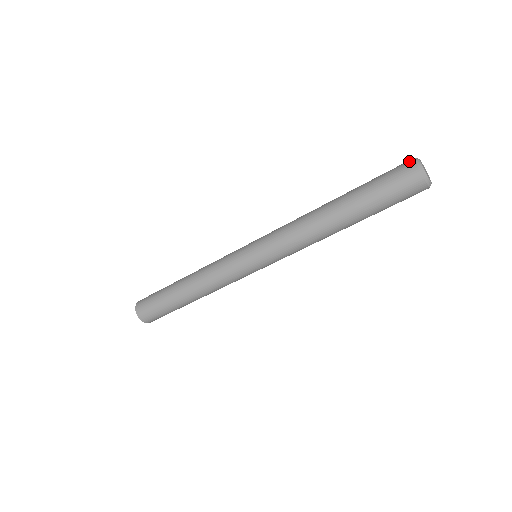
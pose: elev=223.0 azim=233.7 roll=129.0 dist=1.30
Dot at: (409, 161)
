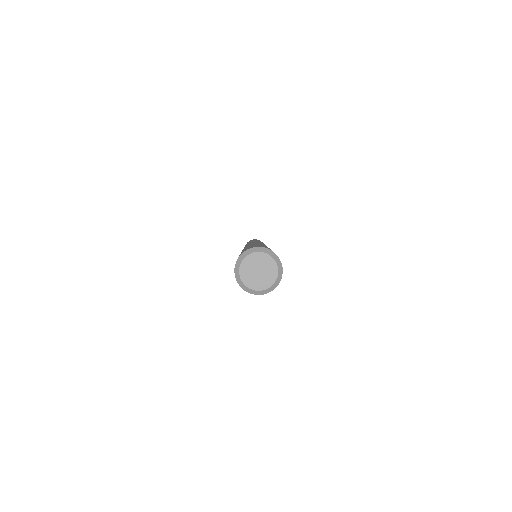
Dot at: (239, 285)
